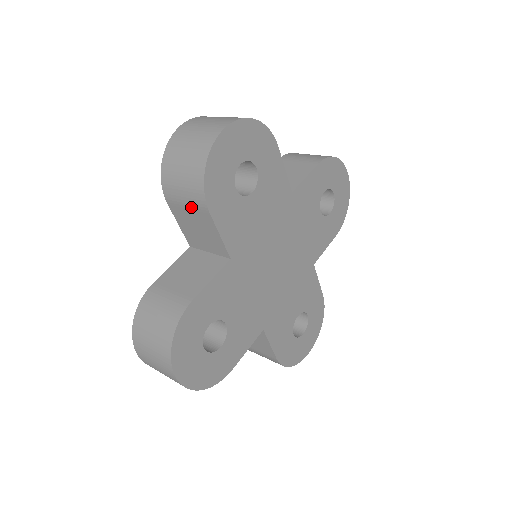
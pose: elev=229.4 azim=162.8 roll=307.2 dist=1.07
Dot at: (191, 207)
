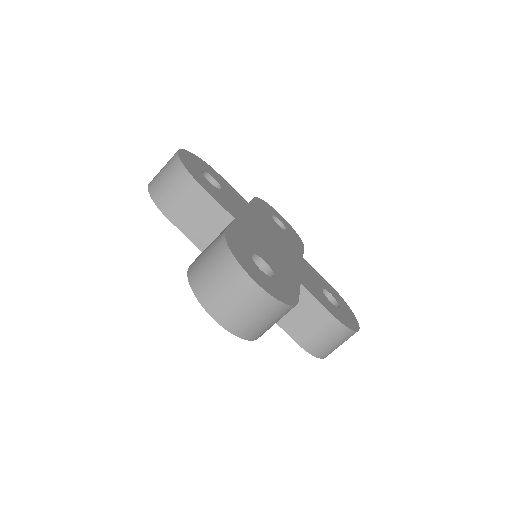
Dot at: (186, 197)
